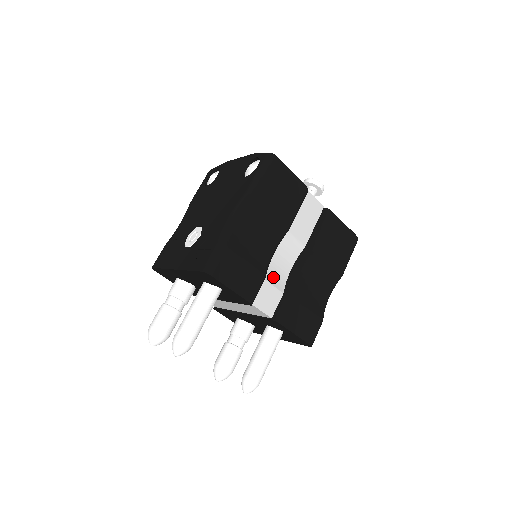
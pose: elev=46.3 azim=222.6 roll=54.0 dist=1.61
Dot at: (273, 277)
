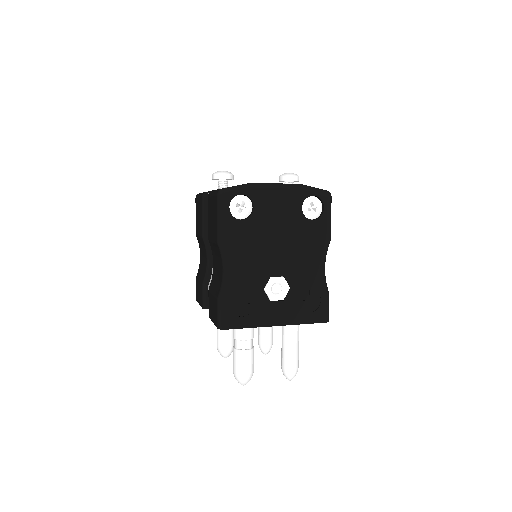
Dot at: occluded
